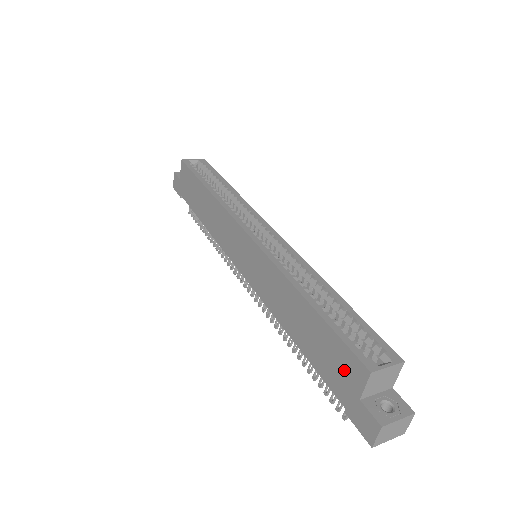
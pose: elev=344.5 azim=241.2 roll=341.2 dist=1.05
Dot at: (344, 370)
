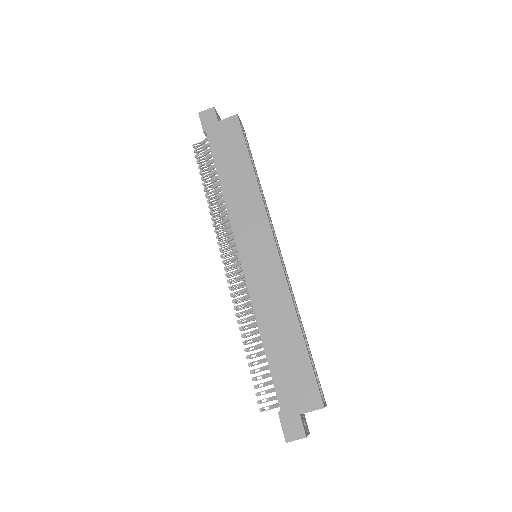
Dot at: (301, 392)
